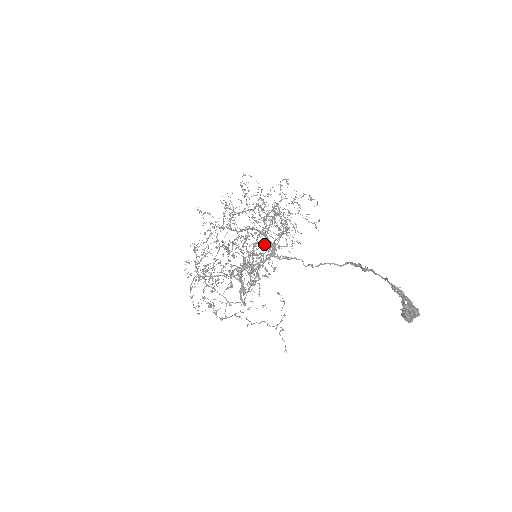
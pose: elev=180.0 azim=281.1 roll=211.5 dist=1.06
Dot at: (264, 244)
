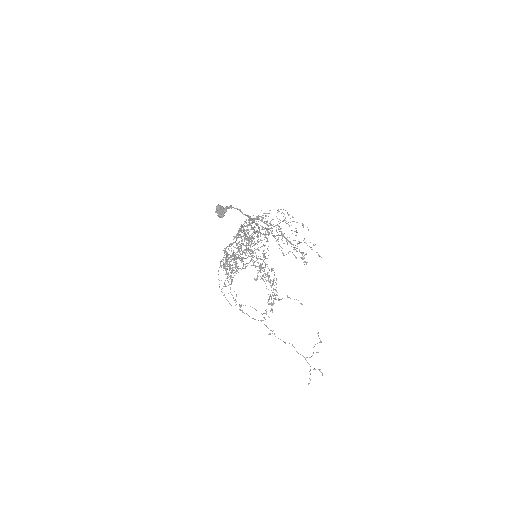
Dot at: occluded
